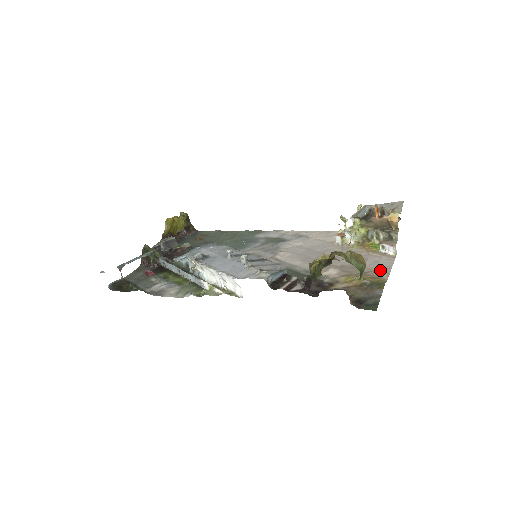
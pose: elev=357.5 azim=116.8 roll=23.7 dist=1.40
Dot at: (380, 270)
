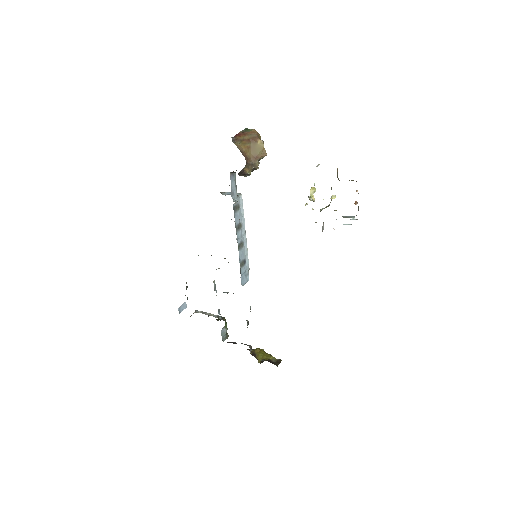
Dot at: occluded
